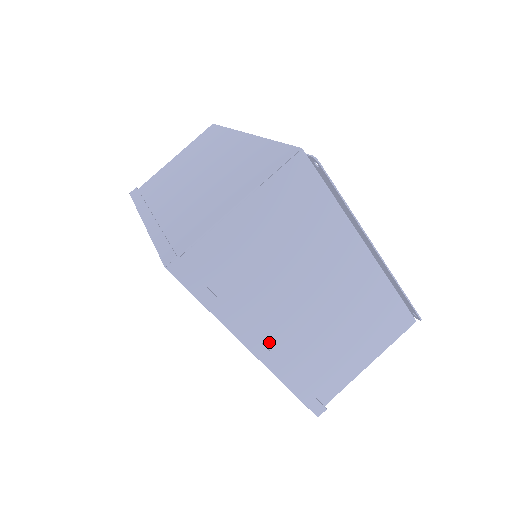
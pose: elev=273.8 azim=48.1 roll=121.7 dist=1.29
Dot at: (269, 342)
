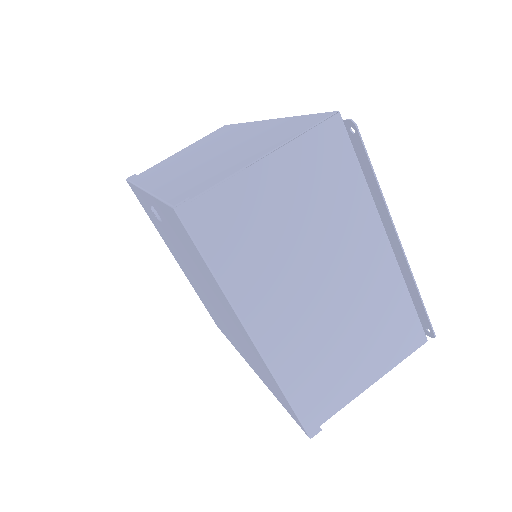
Dot at: (271, 330)
